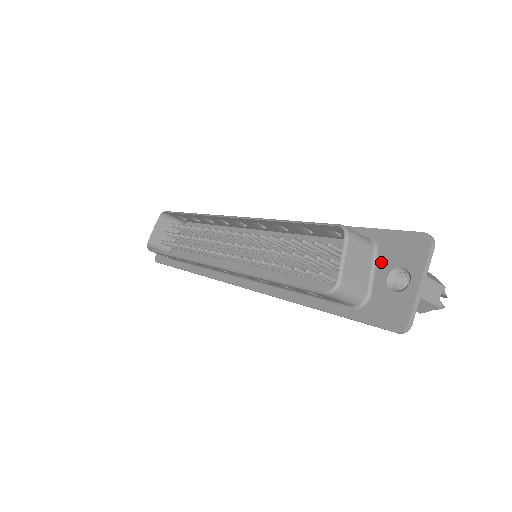
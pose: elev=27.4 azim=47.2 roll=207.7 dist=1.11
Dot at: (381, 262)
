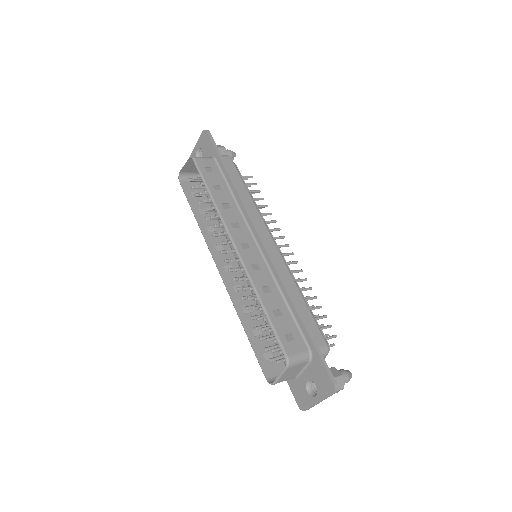
Dot at: (309, 370)
